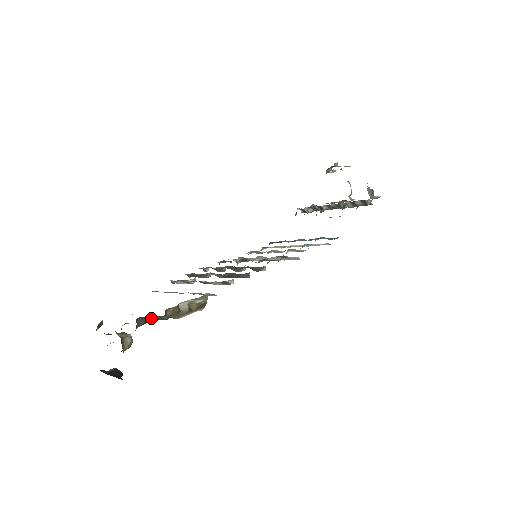
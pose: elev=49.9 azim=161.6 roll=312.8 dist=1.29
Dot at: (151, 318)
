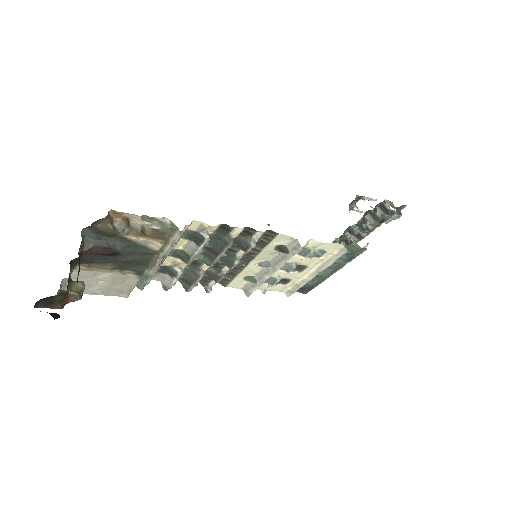
Dot at: (102, 243)
